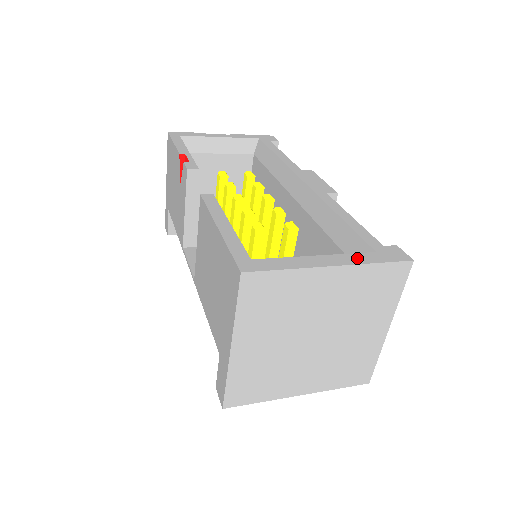
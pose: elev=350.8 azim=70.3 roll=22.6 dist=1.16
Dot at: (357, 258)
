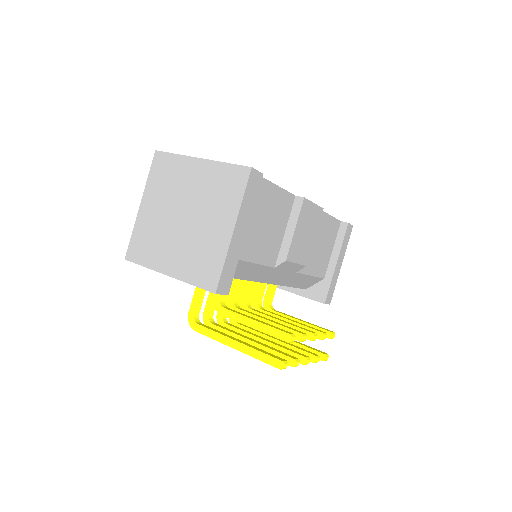
Dot at: occluded
